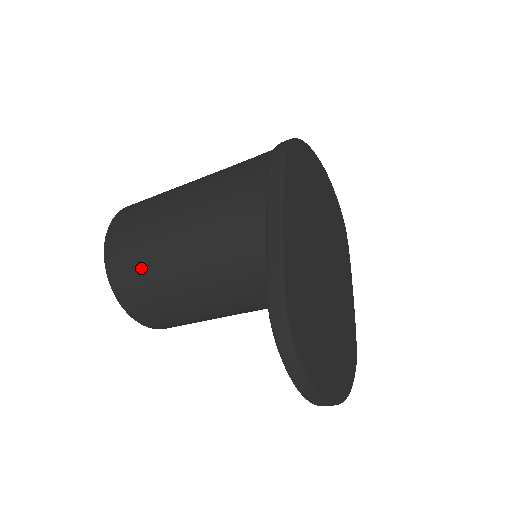
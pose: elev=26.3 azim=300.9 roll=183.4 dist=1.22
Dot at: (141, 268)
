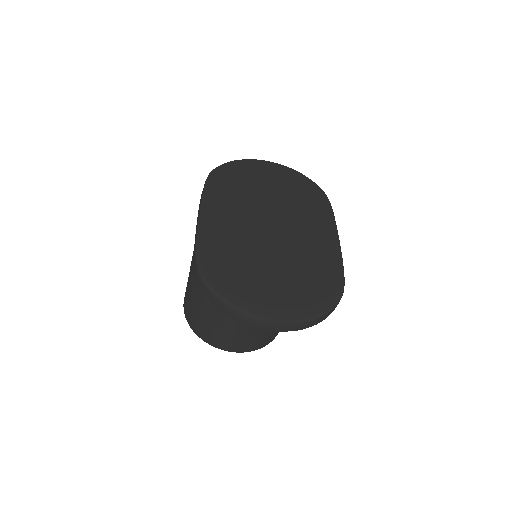
Dot at: (194, 307)
